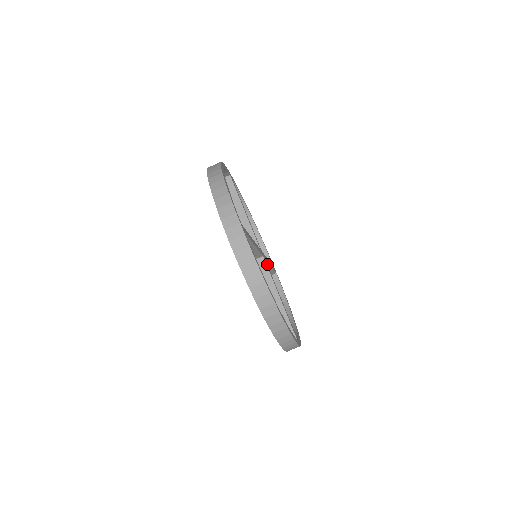
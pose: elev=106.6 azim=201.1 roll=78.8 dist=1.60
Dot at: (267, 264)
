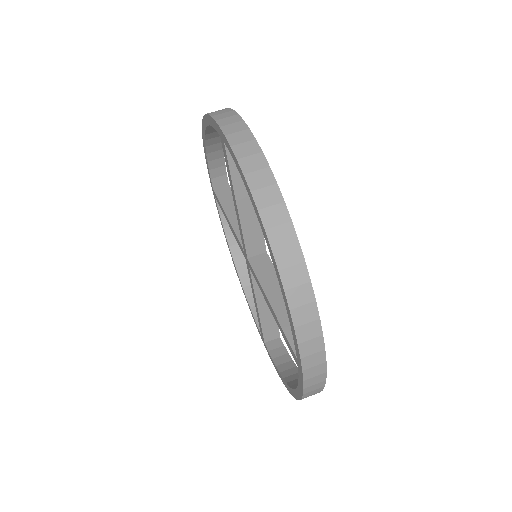
Dot at: occluded
